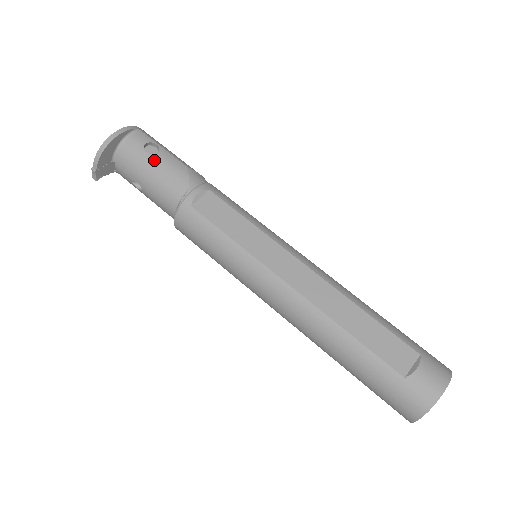
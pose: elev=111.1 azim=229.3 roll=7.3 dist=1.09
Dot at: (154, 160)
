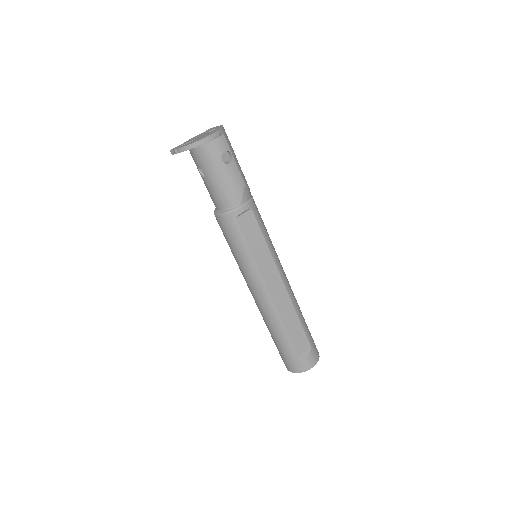
Dot at: (225, 170)
